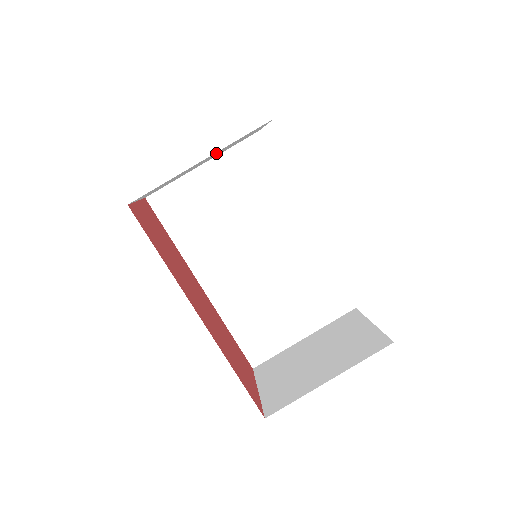
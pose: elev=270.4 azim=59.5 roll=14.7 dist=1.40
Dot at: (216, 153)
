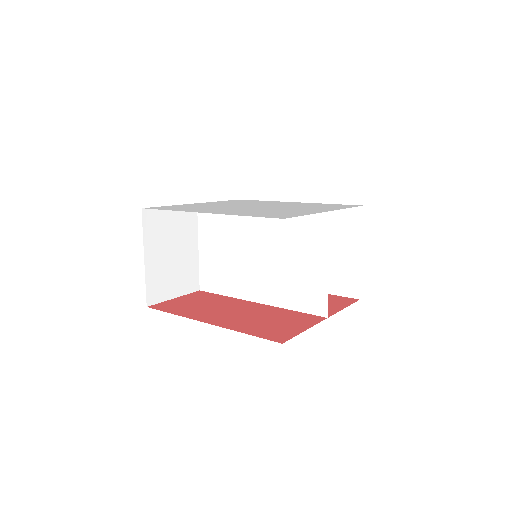
Dot at: (159, 245)
